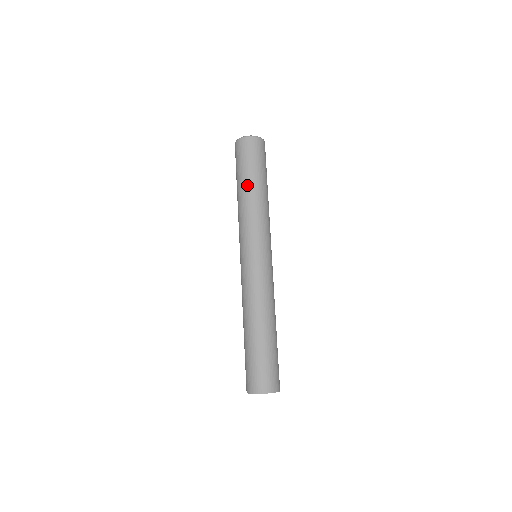
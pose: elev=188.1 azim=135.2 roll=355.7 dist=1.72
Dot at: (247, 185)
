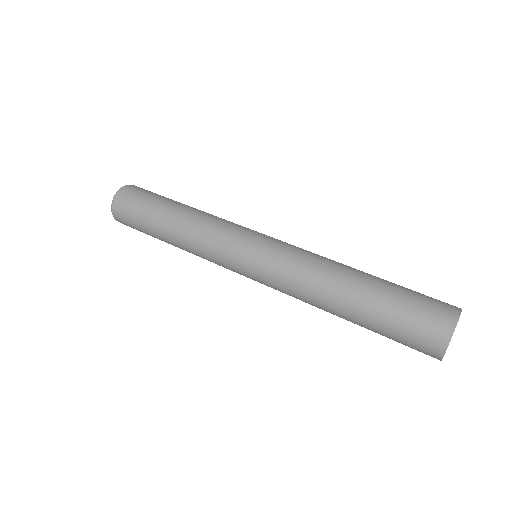
Dot at: (183, 204)
